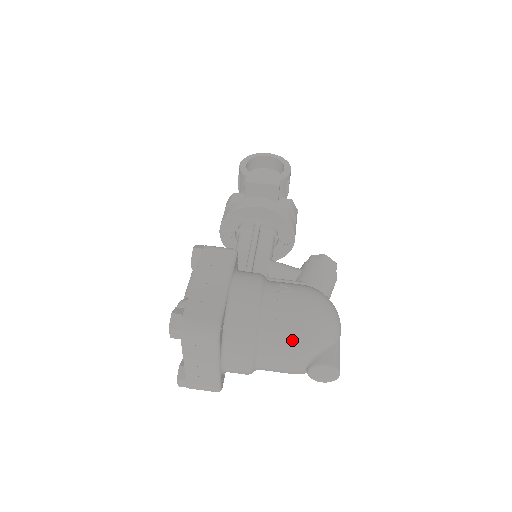
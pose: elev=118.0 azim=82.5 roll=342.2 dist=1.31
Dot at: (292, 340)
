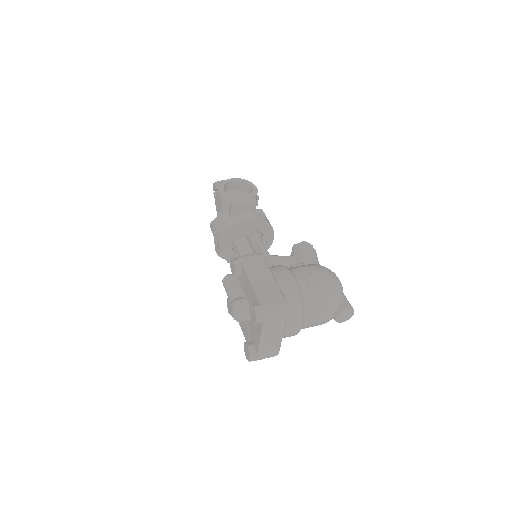
Dot at: (324, 300)
